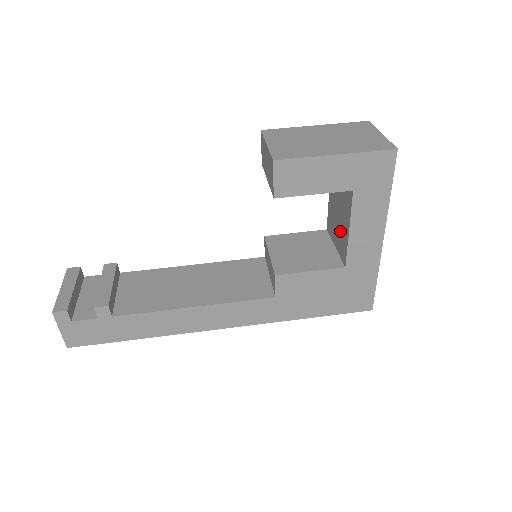
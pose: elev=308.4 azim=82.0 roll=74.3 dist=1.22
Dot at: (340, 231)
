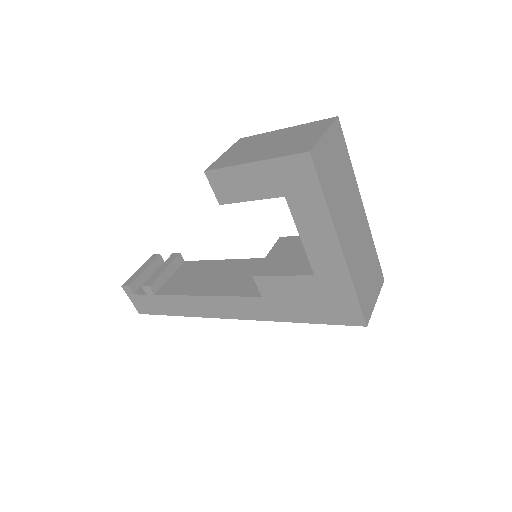
Dot at: occluded
